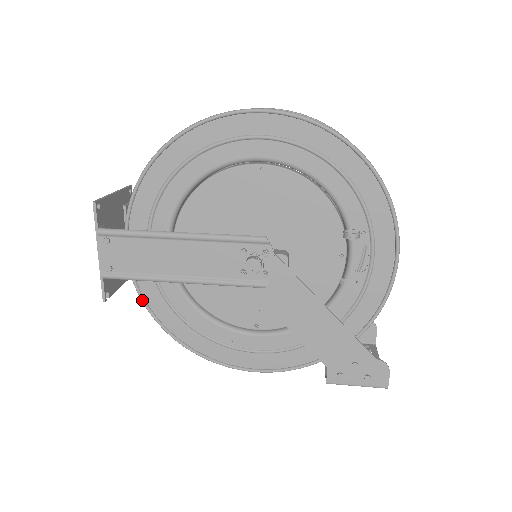
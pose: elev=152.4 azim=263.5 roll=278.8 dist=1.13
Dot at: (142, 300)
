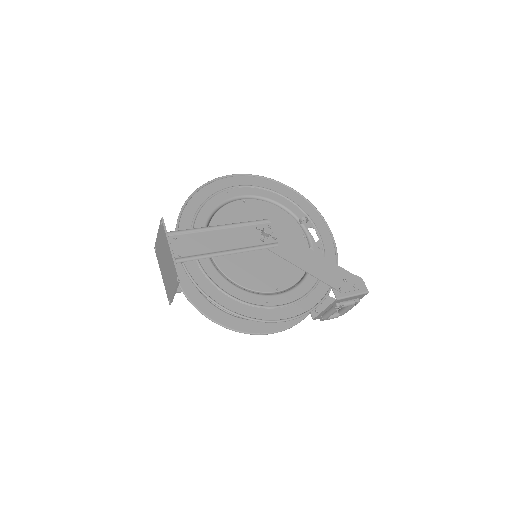
Dot at: (199, 287)
